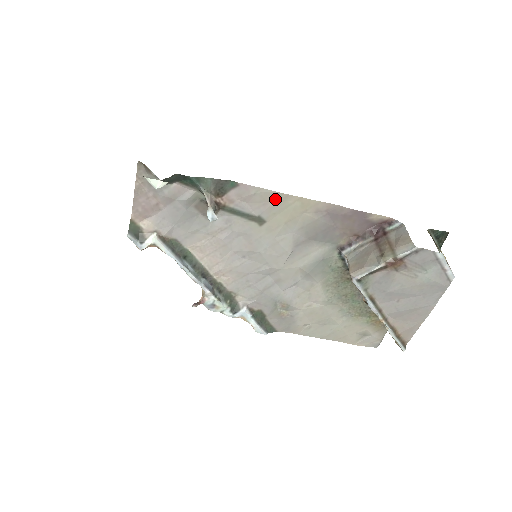
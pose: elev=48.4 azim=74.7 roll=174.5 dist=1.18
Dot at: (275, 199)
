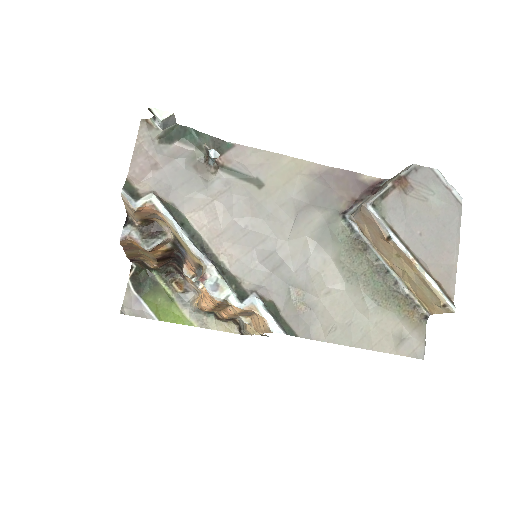
Dot at: (270, 160)
